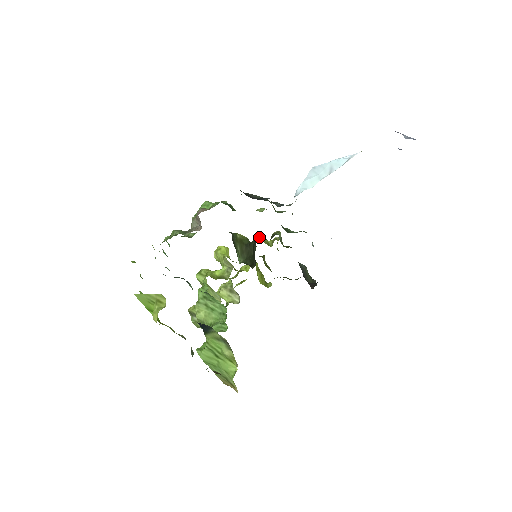
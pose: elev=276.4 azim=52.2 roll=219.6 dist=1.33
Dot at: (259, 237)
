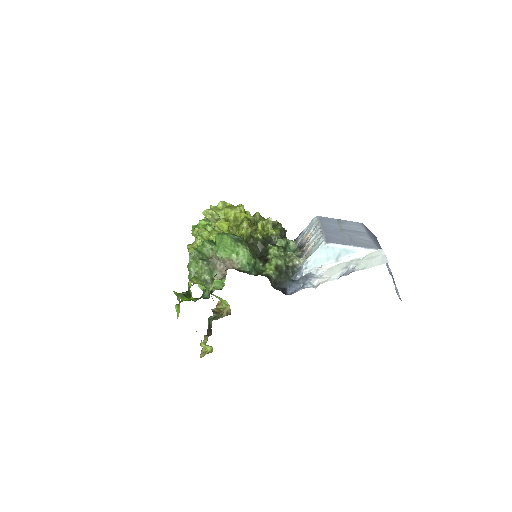
Dot at: (261, 239)
